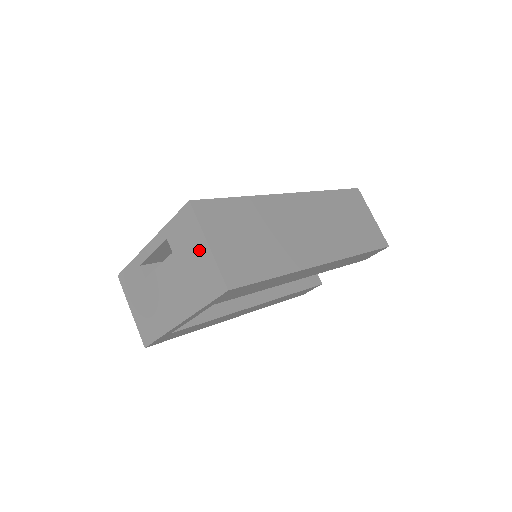
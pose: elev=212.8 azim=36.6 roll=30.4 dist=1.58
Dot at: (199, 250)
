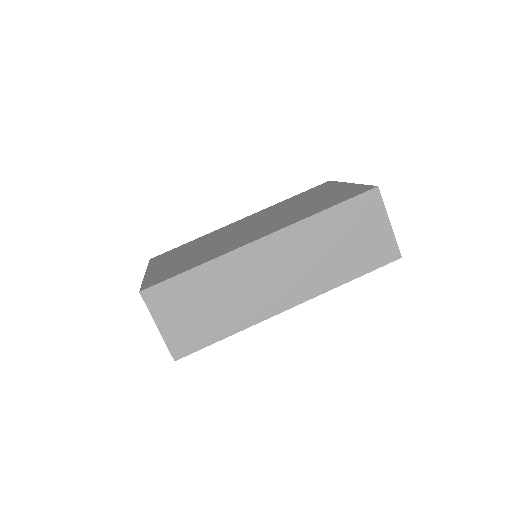
Dot at: occluded
